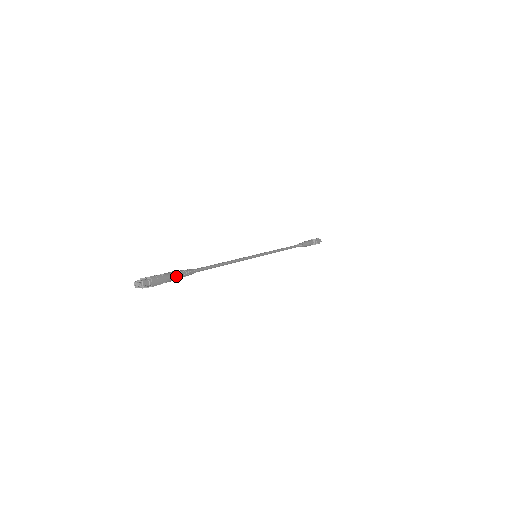
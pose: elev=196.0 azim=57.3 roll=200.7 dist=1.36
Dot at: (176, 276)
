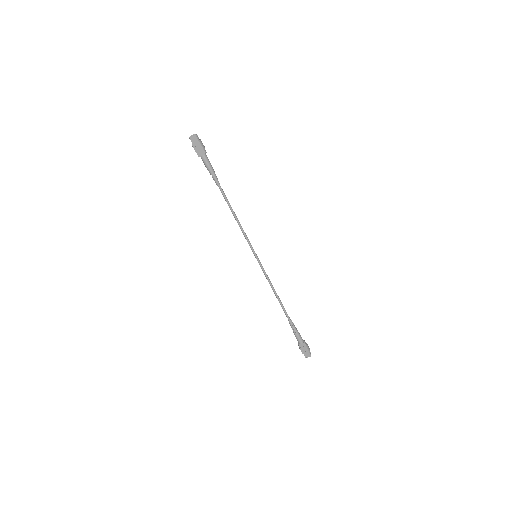
Dot at: (210, 163)
